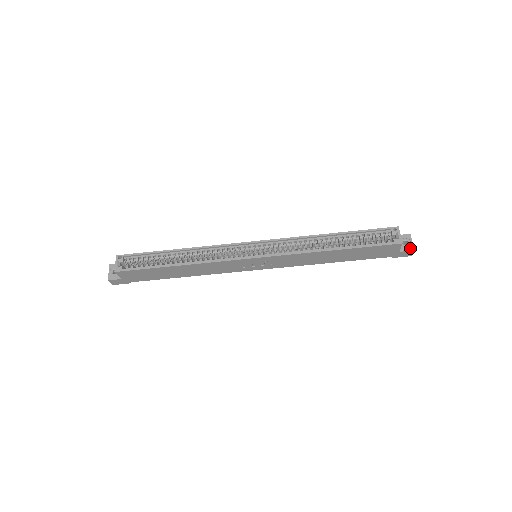
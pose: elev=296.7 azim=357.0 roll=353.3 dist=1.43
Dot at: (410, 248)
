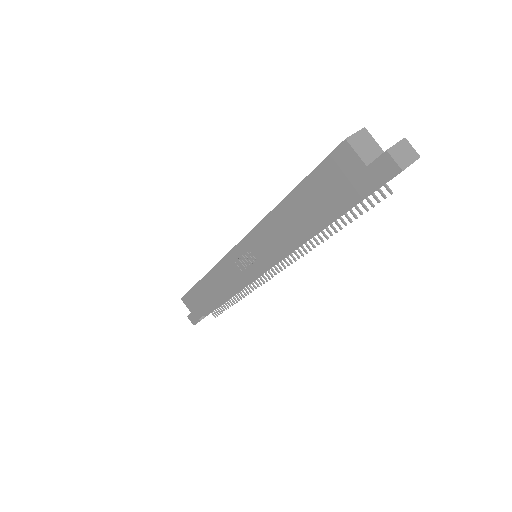
Dot at: (384, 152)
